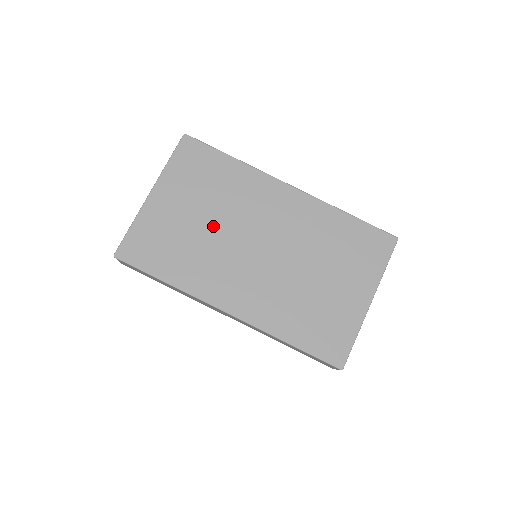
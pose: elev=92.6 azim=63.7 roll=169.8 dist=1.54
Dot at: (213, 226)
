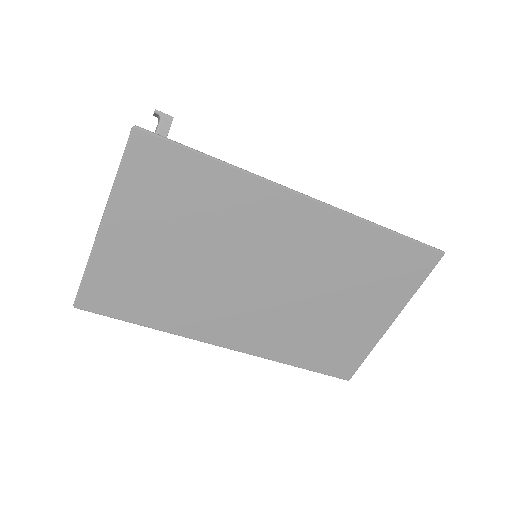
Dot at: (199, 261)
